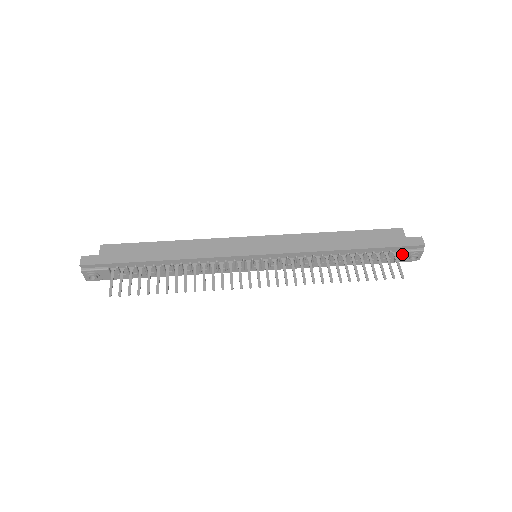
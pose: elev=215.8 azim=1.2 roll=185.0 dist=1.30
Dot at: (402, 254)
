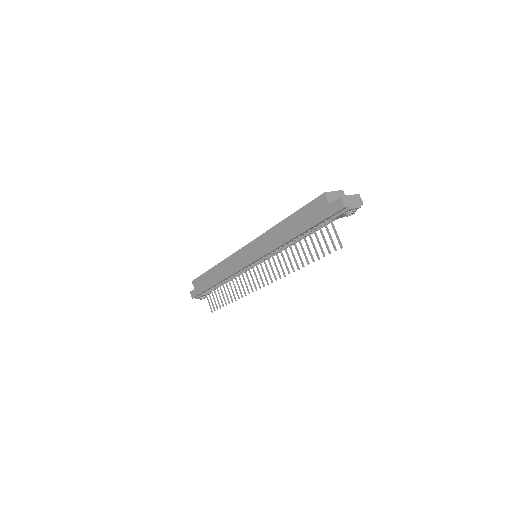
Dot at: (337, 218)
